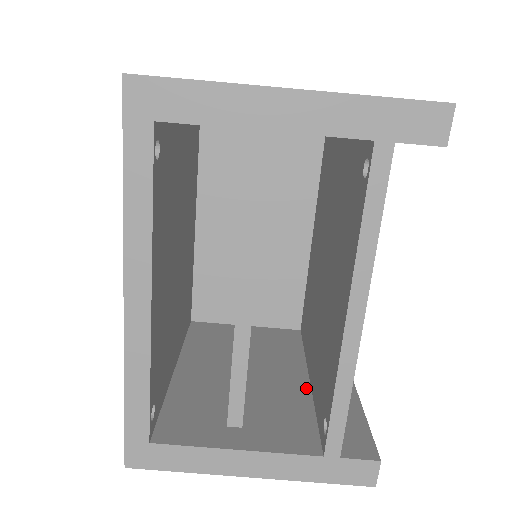
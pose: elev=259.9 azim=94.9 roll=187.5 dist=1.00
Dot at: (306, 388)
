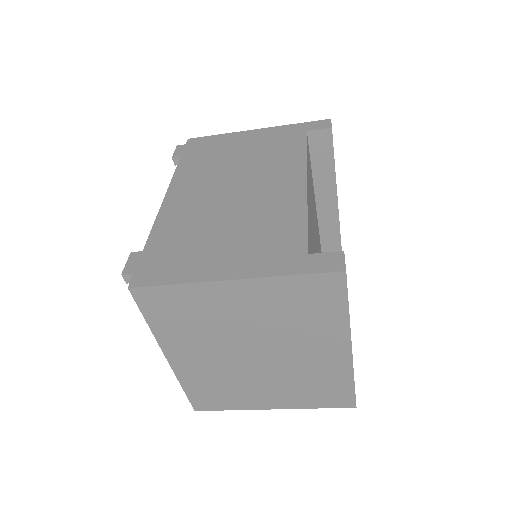
Dot at: occluded
